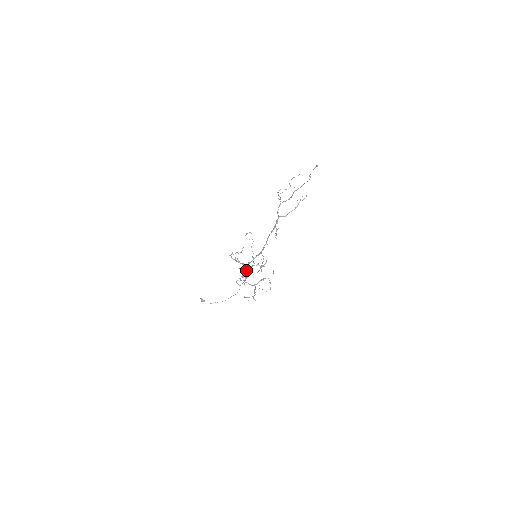
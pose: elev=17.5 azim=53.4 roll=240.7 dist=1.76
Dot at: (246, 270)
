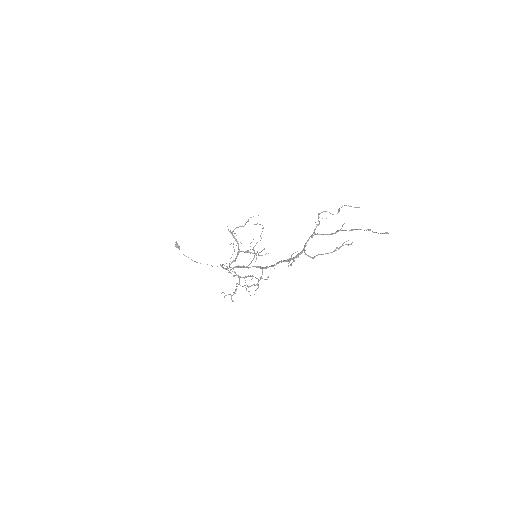
Dot at: (239, 252)
